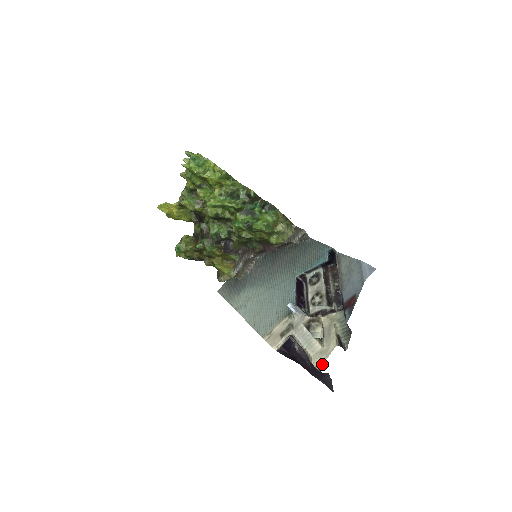
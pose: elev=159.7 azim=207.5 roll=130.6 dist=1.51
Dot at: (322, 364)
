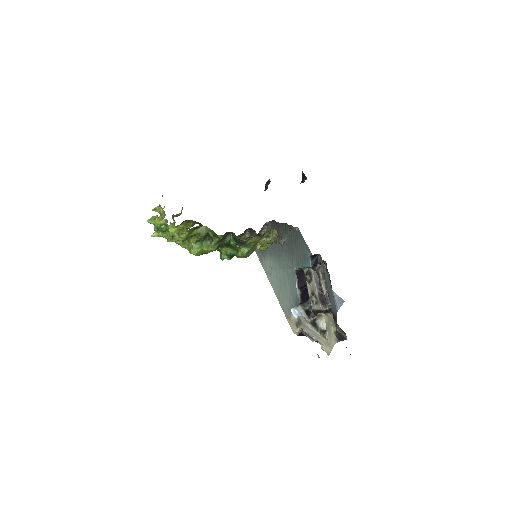
Dot at: (329, 354)
